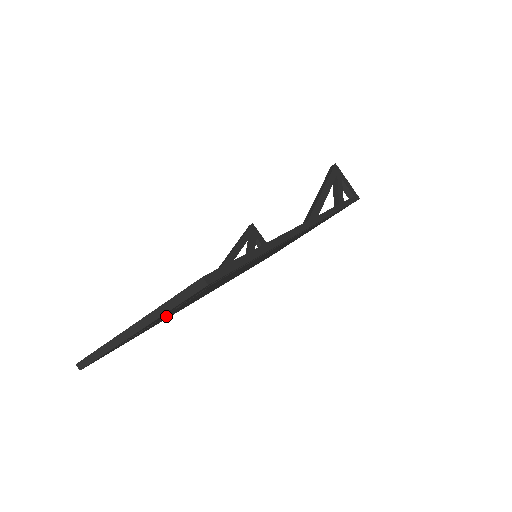
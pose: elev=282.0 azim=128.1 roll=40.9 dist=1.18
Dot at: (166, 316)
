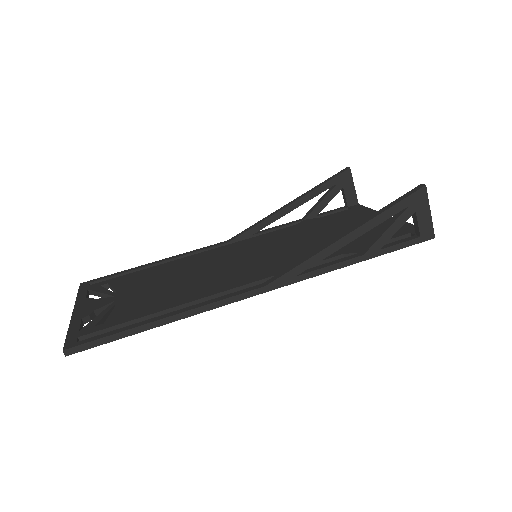
Dot at: occluded
